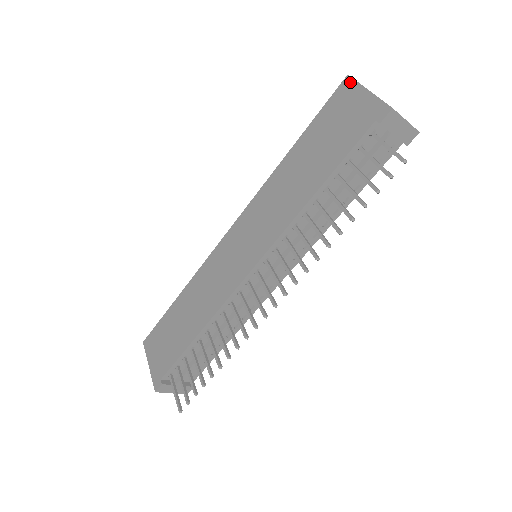
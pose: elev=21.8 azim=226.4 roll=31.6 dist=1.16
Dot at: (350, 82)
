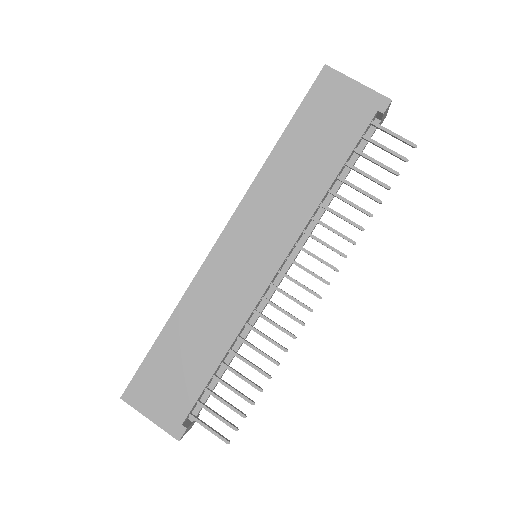
Dot at: (332, 72)
